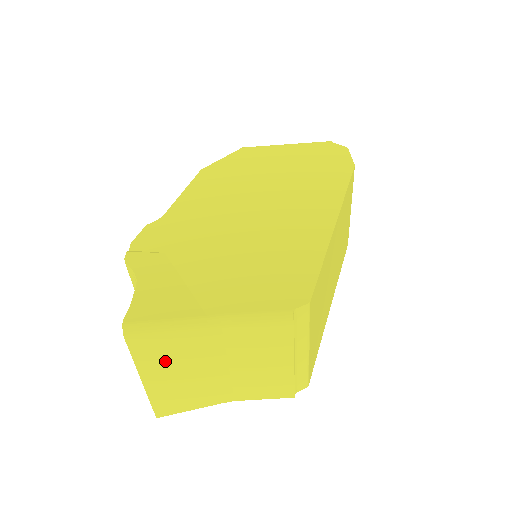
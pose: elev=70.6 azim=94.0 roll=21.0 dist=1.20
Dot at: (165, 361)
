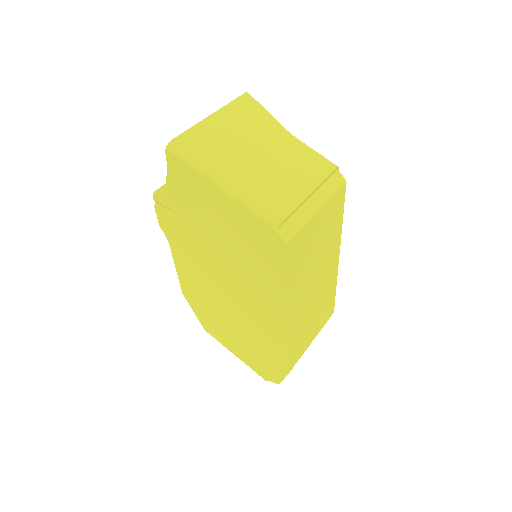
Dot at: (243, 120)
